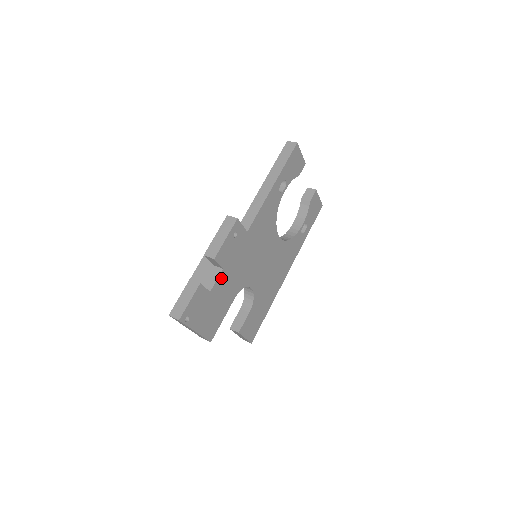
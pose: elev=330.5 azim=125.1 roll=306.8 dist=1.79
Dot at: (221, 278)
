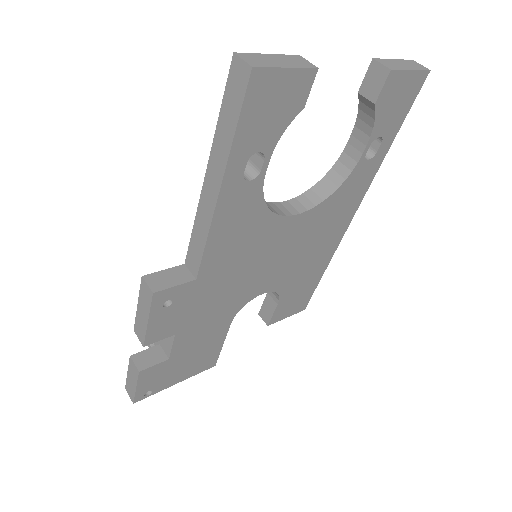
Dot at: (180, 339)
